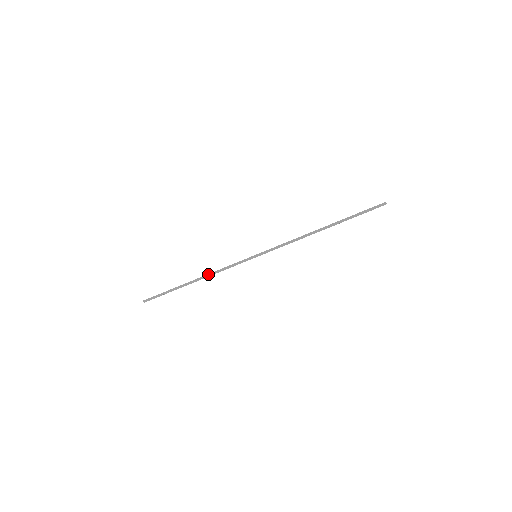
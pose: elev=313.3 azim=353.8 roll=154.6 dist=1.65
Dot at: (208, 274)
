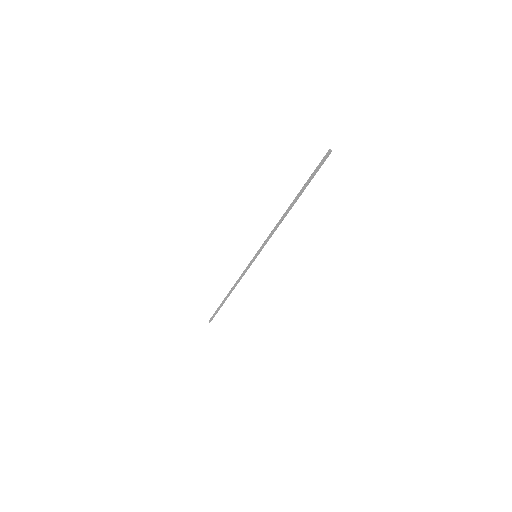
Dot at: (234, 285)
